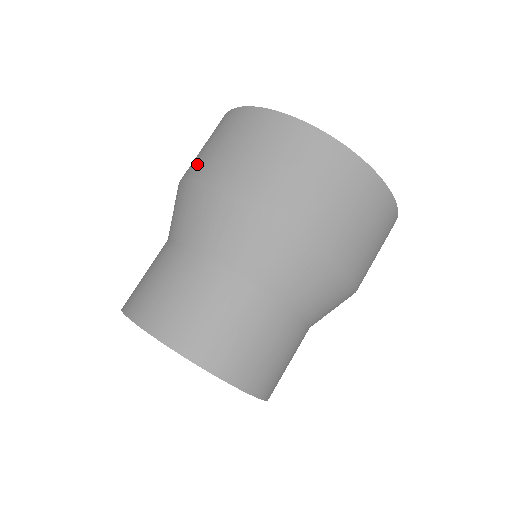
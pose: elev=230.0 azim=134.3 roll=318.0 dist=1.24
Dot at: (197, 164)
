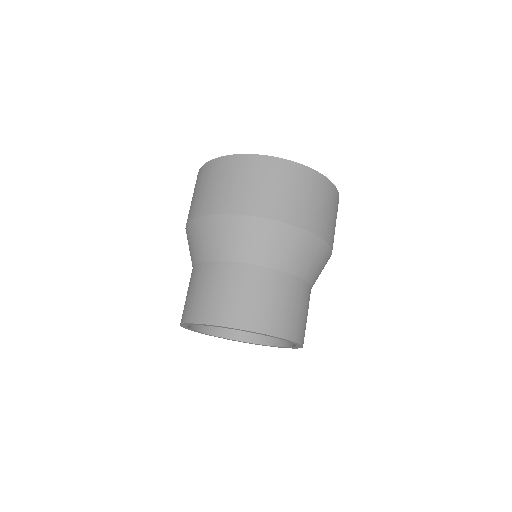
Dot at: (190, 212)
